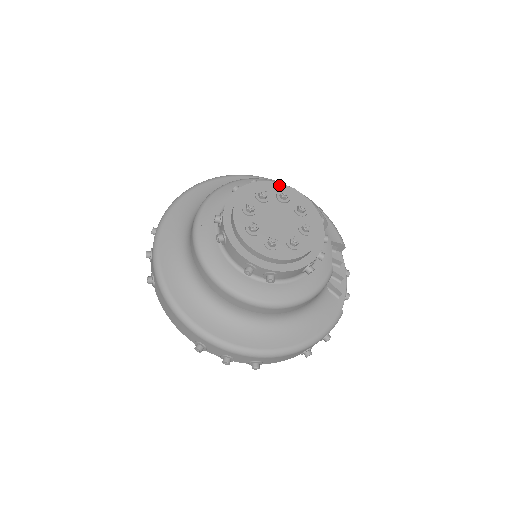
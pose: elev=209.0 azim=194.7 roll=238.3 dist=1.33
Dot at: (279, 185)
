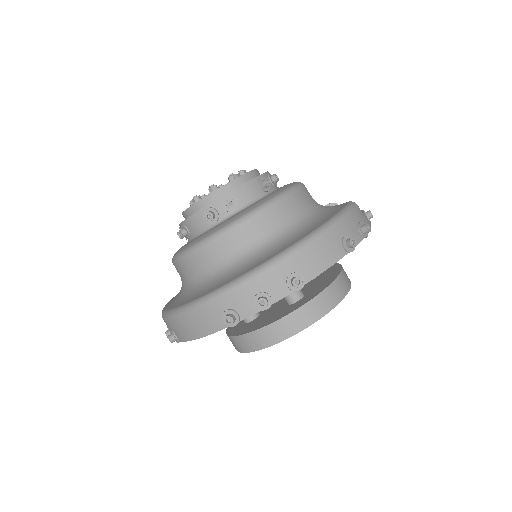
Dot at: occluded
